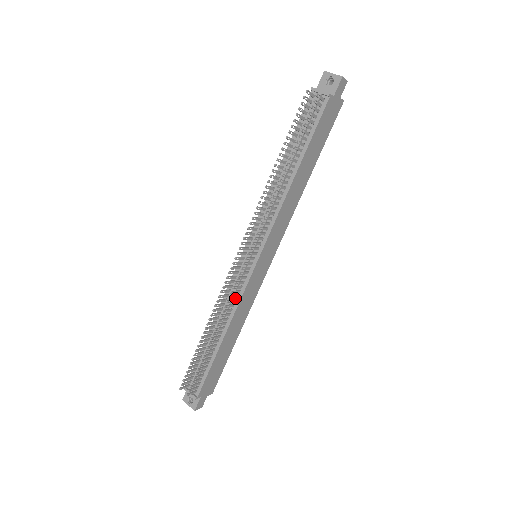
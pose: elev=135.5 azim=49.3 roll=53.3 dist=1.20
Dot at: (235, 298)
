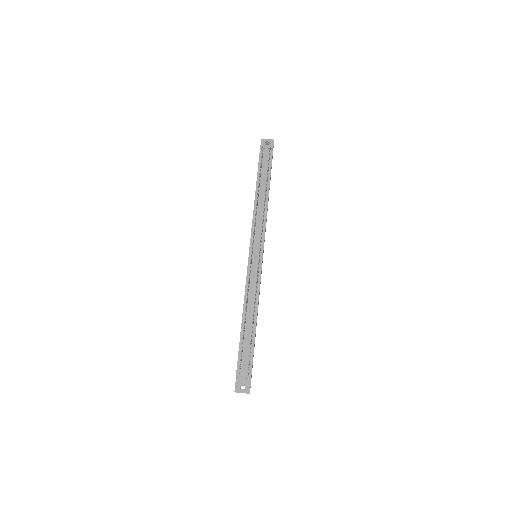
Dot at: (255, 286)
